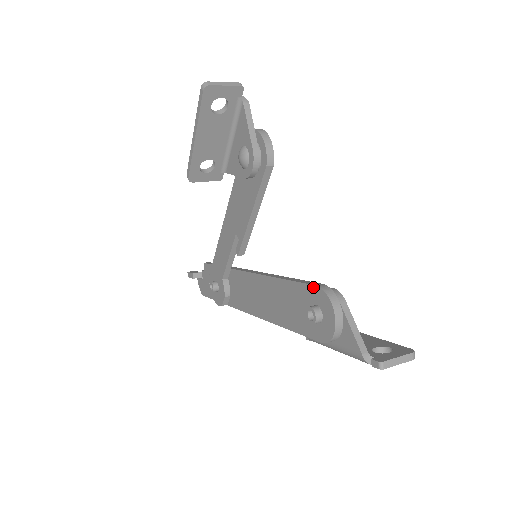
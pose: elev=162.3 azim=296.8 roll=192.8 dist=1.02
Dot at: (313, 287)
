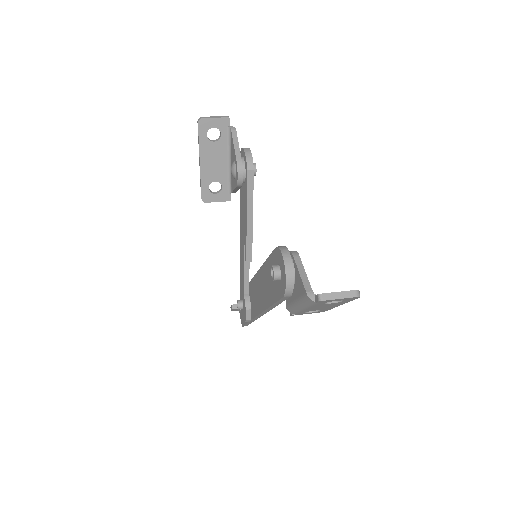
Dot at: (275, 250)
